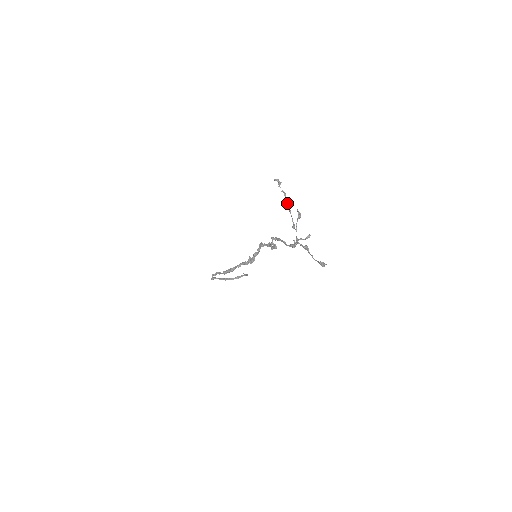
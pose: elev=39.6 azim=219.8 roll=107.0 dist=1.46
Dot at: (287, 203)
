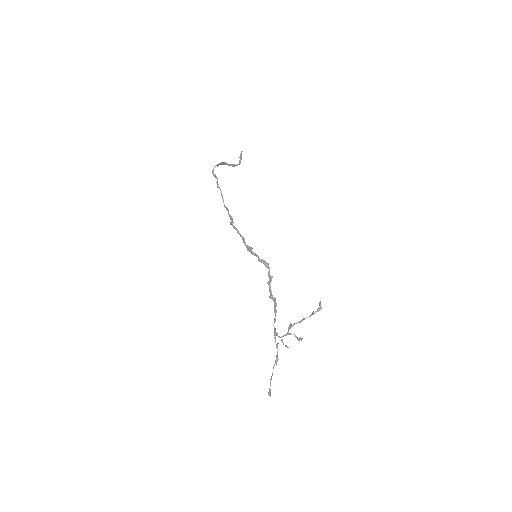
Dot at: occluded
